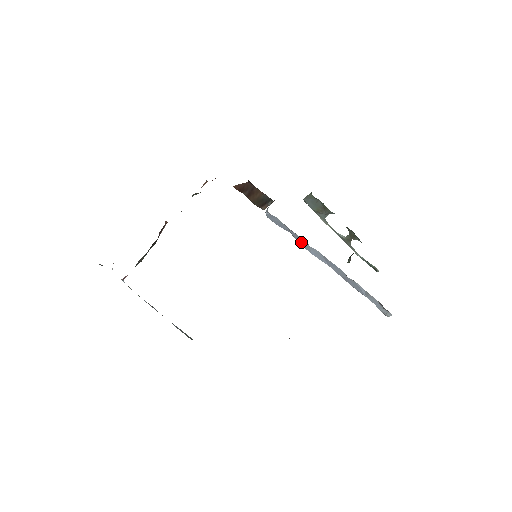
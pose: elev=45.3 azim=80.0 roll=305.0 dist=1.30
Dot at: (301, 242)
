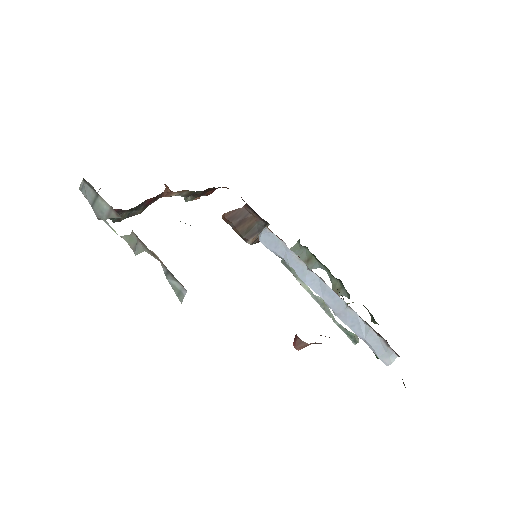
Dot at: (296, 268)
